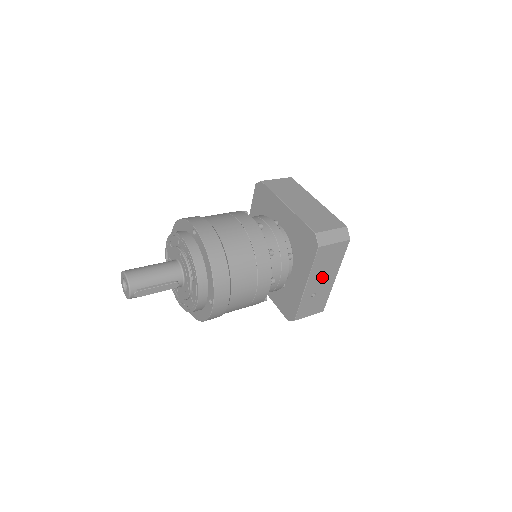
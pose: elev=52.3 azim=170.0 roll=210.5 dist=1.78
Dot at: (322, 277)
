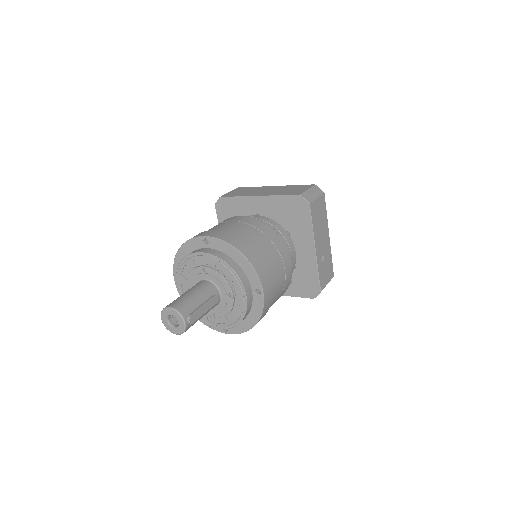
Dot at: (321, 237)
